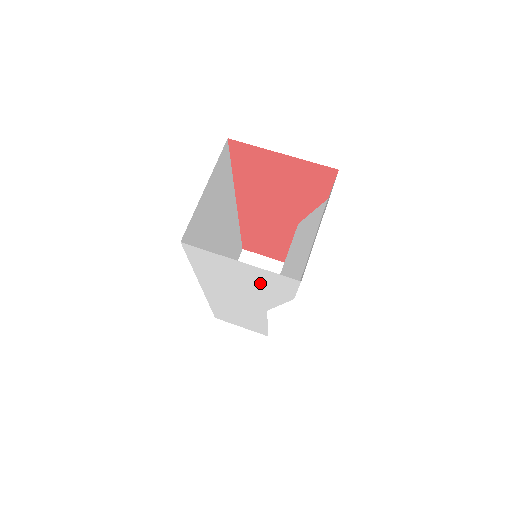
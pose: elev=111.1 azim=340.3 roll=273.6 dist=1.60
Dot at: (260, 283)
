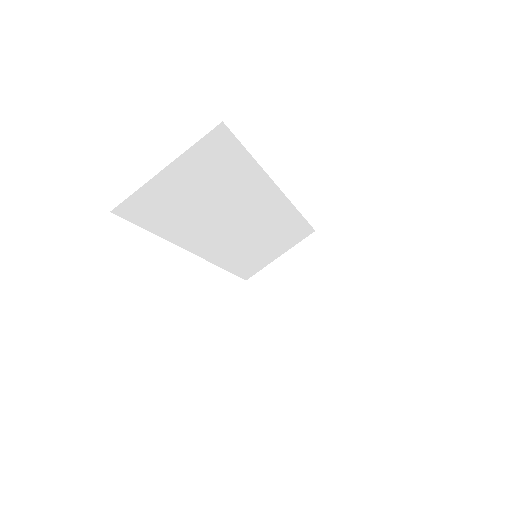
Dot at: occluded
